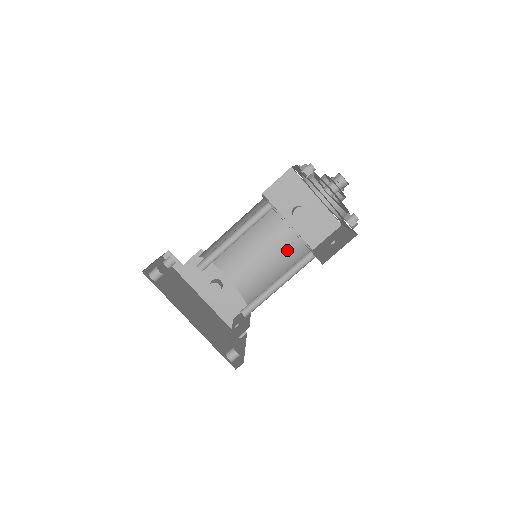
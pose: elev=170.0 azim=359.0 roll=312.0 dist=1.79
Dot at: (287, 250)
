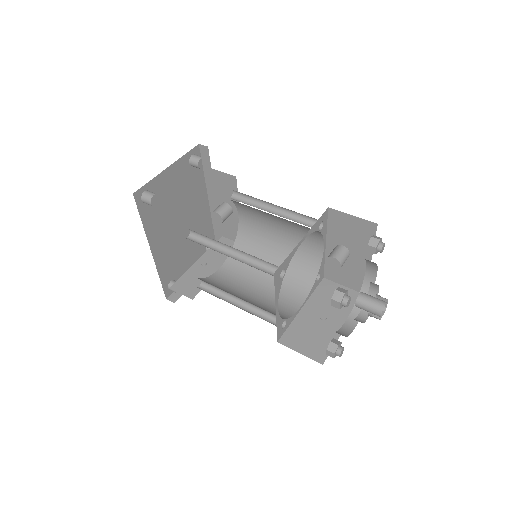
Dot at: (299, 261)
